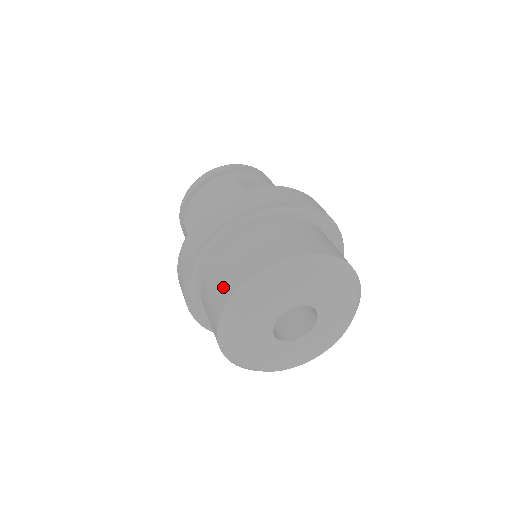
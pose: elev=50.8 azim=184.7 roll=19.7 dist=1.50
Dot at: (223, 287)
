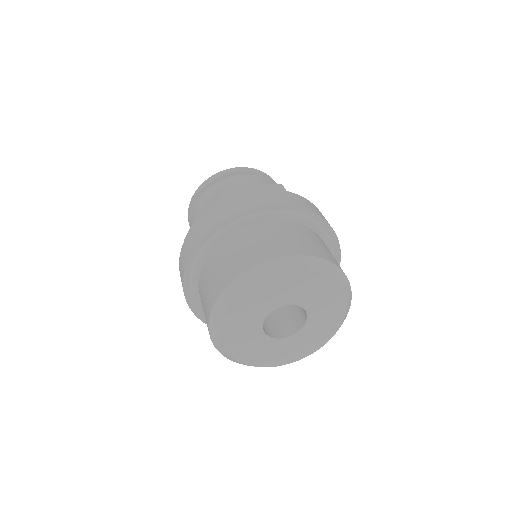
Dot at: (258, 251)
